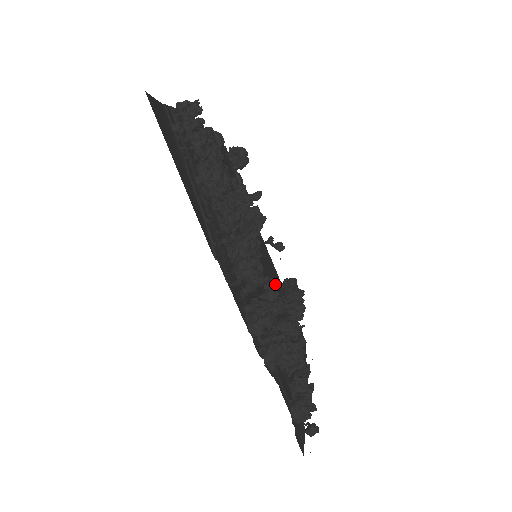
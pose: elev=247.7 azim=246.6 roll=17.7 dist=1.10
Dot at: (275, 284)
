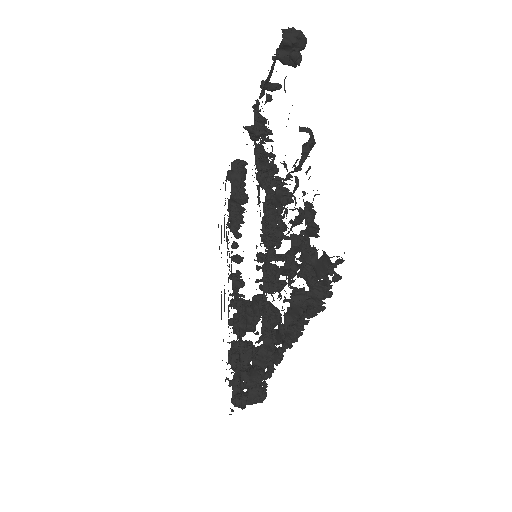
Dot at: occluded
